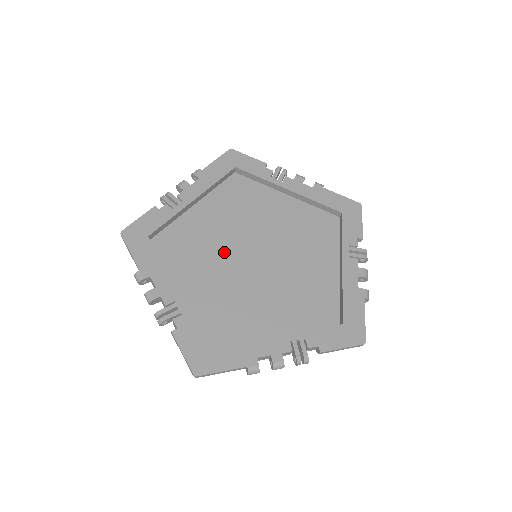
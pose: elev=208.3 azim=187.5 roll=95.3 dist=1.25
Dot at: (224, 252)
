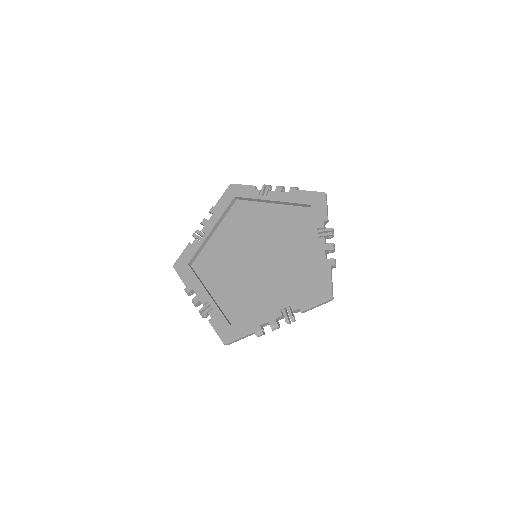
Dot at: (236, 259)
